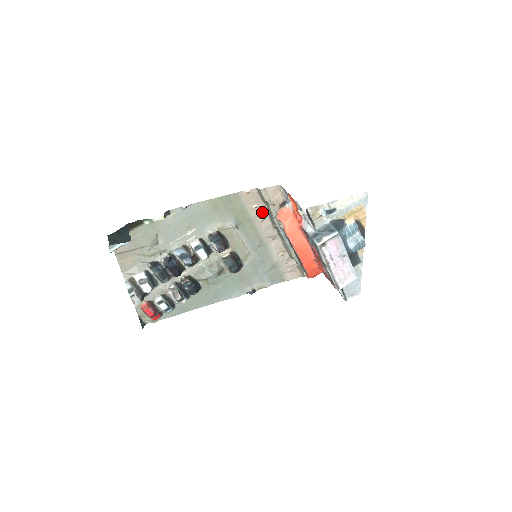
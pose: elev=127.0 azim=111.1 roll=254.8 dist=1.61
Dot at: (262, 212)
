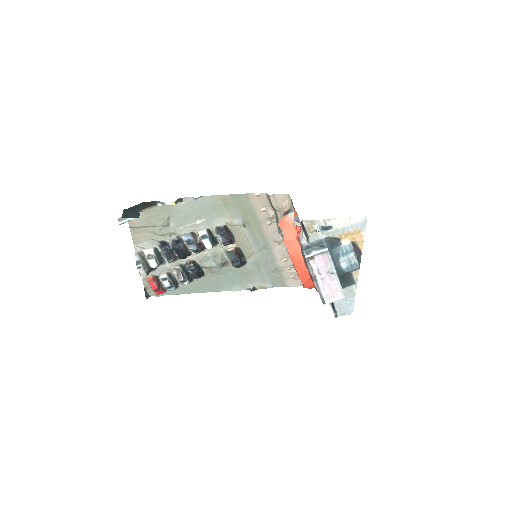
Dot at: (269, 216)
